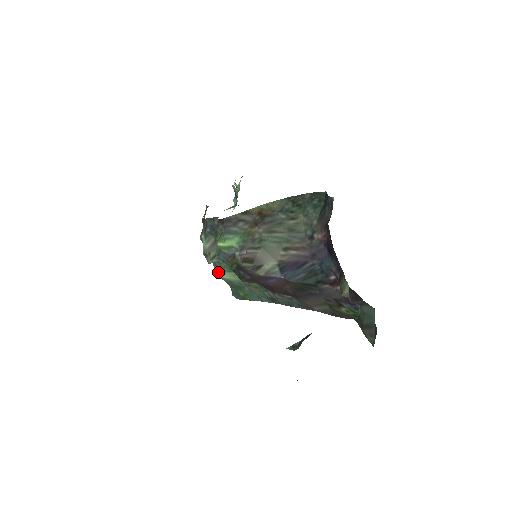
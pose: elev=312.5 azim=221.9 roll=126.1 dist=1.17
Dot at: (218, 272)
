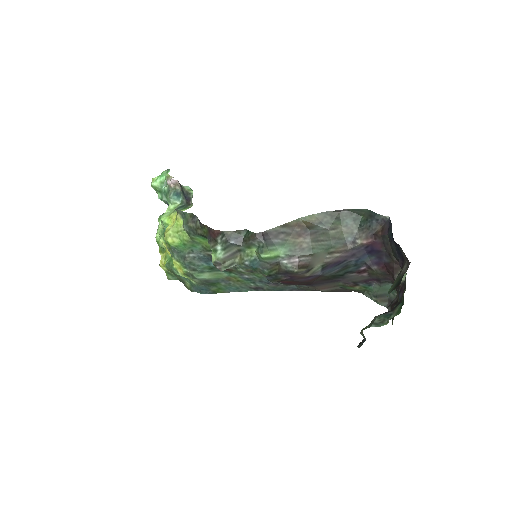
Dot at: (194, 274)
